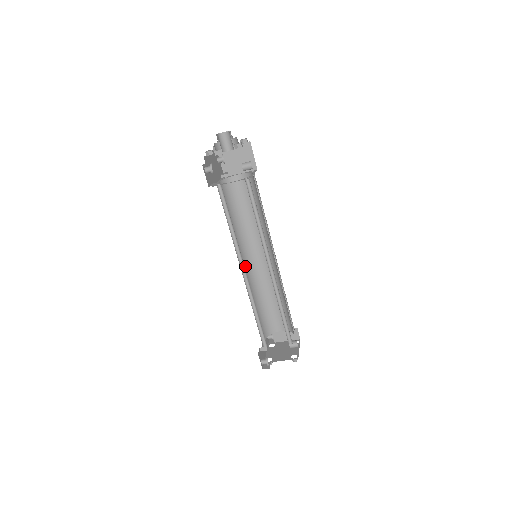
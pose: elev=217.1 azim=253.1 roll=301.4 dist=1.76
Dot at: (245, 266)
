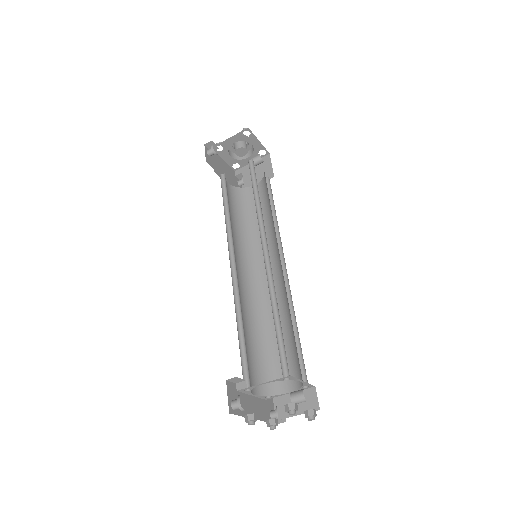
Dot at: (244, 278)
